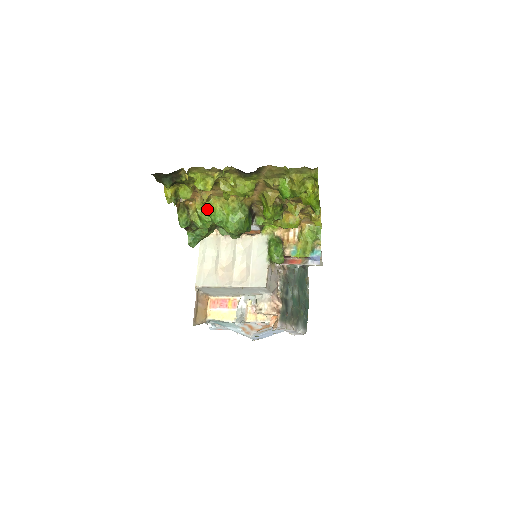
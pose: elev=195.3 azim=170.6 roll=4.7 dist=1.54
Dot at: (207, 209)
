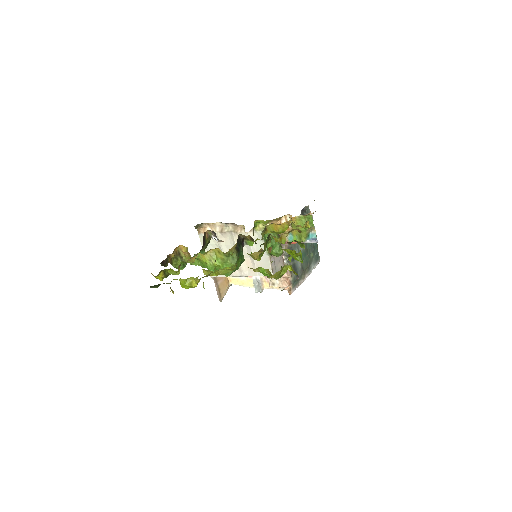
Dot at: (198, 259)
